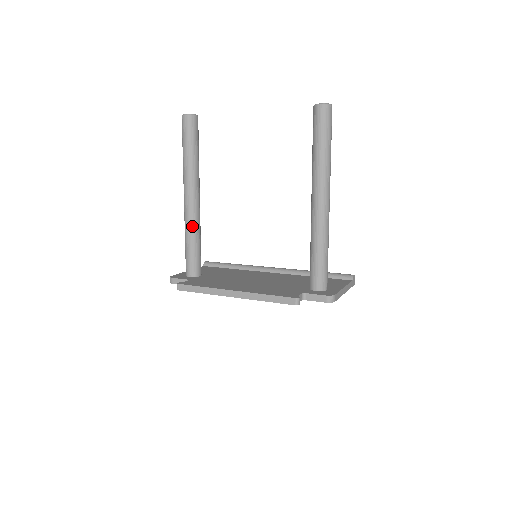
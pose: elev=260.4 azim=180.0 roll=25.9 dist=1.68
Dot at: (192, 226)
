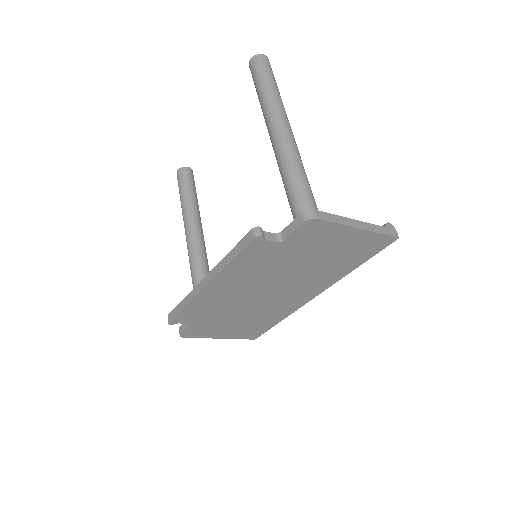
Dot at: (194, 263)
